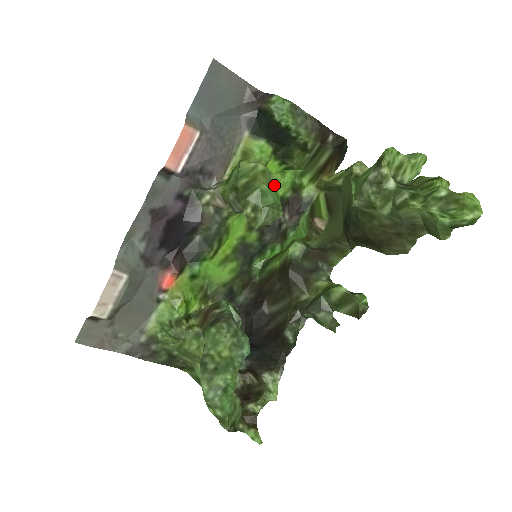
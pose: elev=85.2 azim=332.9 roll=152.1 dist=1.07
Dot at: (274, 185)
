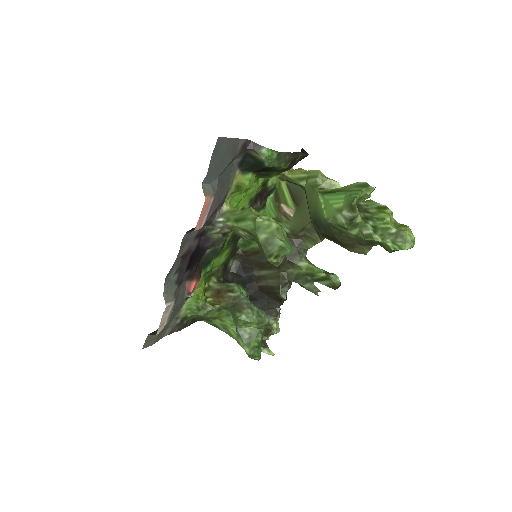
Dot at: (286, 236)
